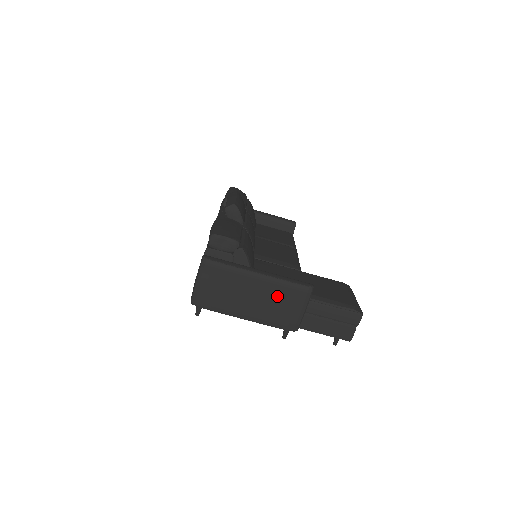
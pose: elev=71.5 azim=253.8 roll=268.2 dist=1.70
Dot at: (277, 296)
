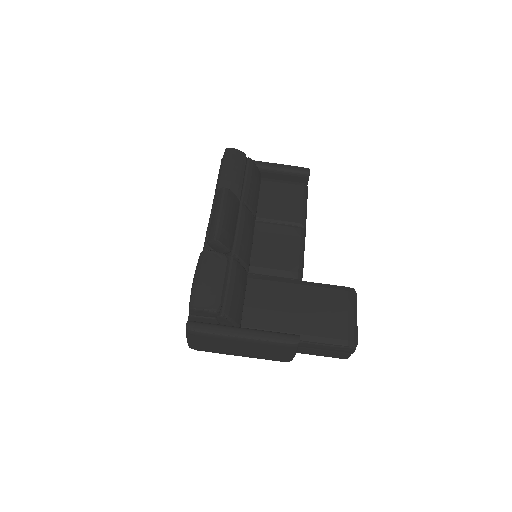
Dot at: (265, 349)
